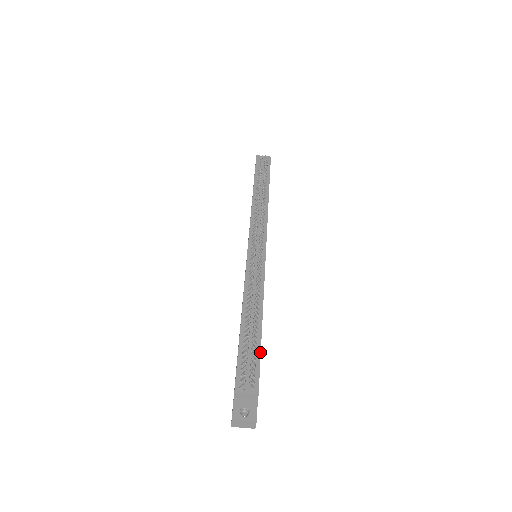
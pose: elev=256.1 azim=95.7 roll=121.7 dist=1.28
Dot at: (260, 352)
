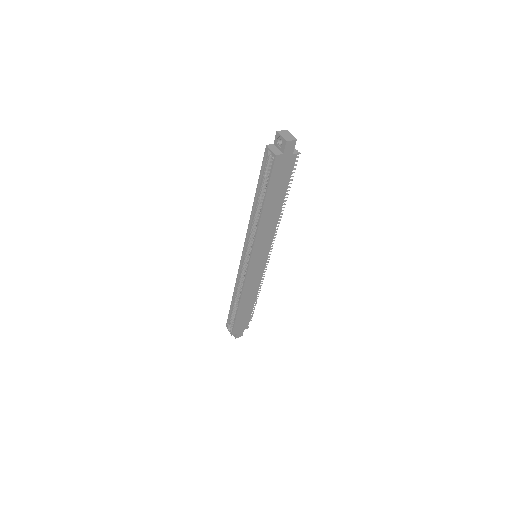
Dot at: occluded
